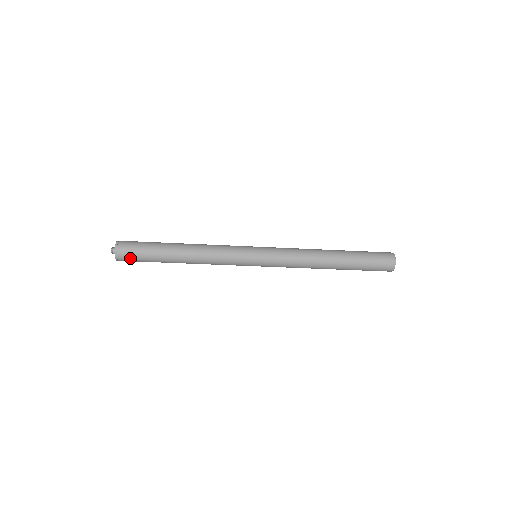
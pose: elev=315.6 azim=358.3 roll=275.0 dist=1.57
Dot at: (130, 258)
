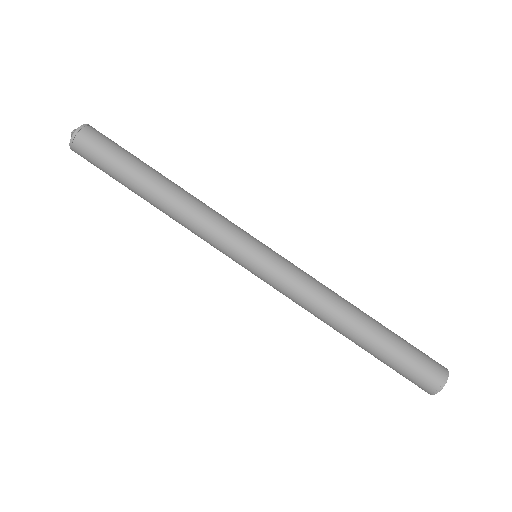
Dot at: (89, 160)
